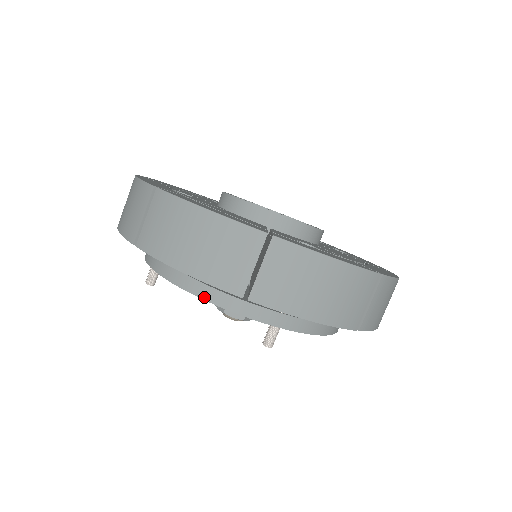
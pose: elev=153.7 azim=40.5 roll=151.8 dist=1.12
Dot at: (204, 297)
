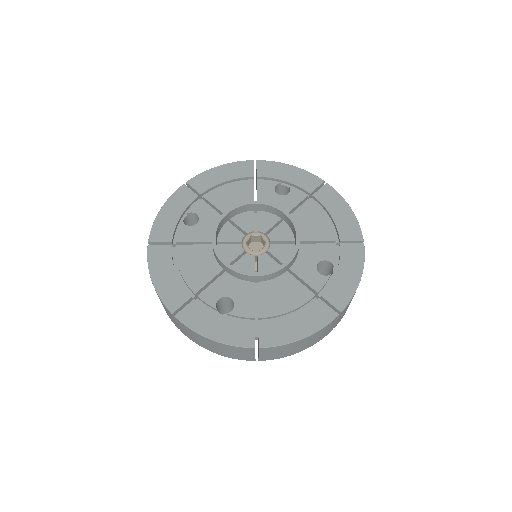
Dot at: occluded
